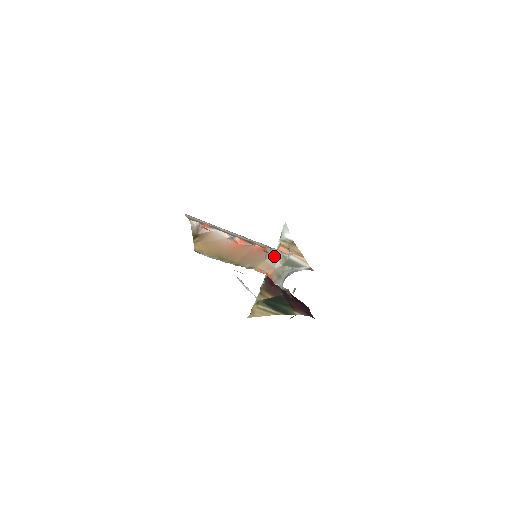
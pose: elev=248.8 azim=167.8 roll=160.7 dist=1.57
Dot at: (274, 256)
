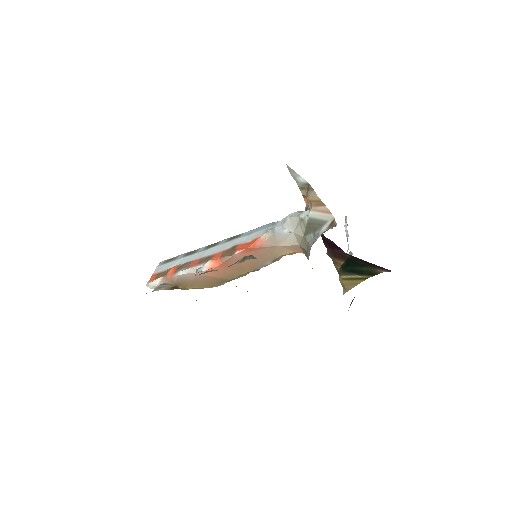
Dot at: (285, 233)
